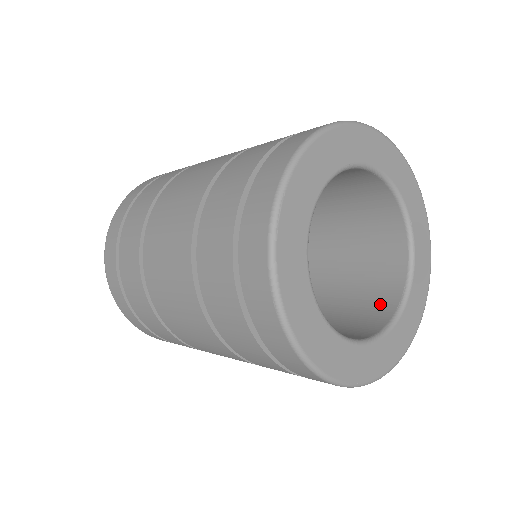
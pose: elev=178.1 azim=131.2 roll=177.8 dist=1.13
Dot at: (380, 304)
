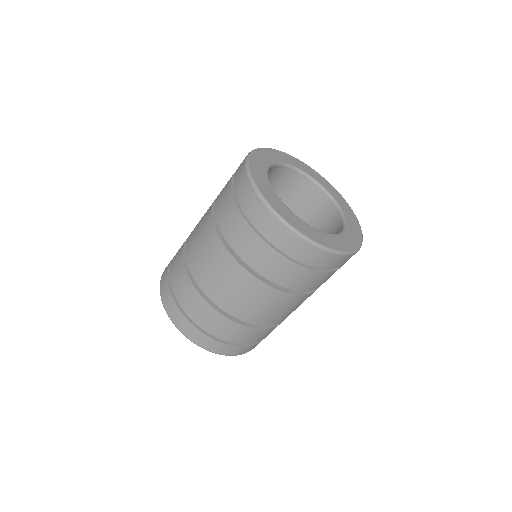
Dot at: occluded
